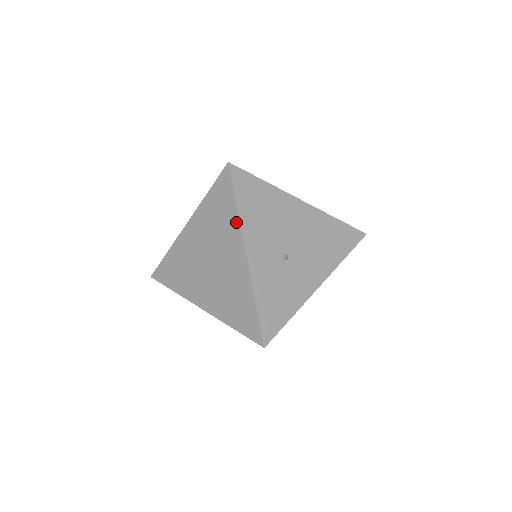
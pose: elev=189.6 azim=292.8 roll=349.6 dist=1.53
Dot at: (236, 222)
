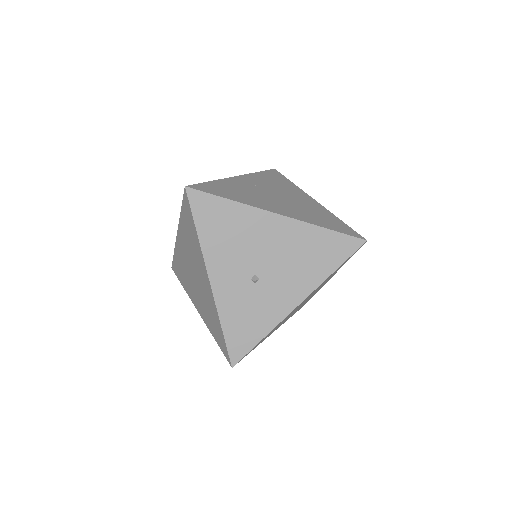
Dot at: (199, 247)
